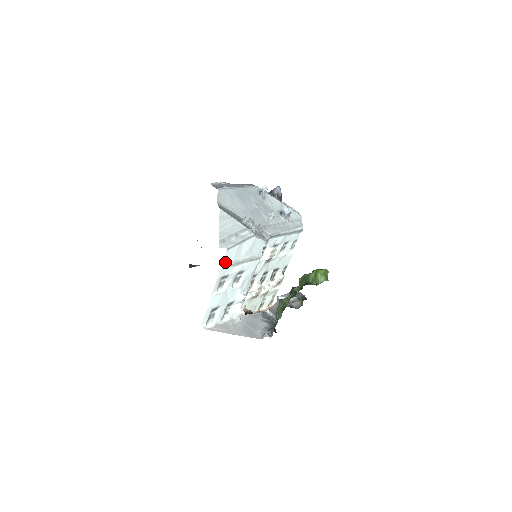
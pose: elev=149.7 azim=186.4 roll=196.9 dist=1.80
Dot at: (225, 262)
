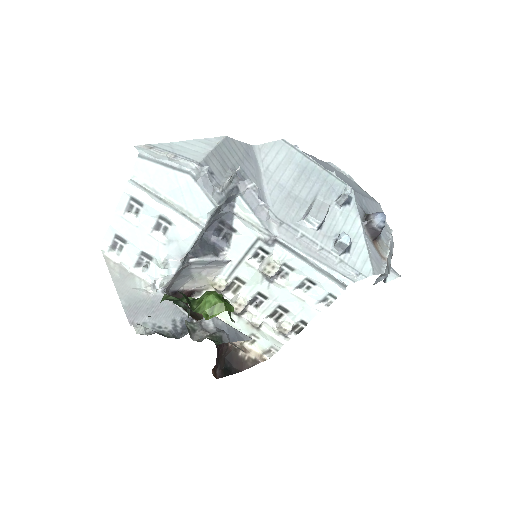
Dot at: (136, 175)
